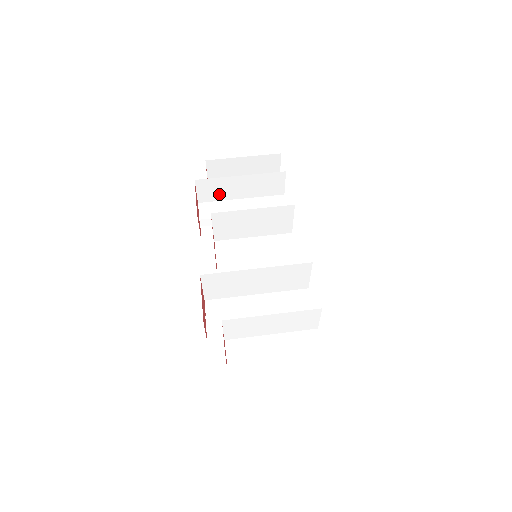
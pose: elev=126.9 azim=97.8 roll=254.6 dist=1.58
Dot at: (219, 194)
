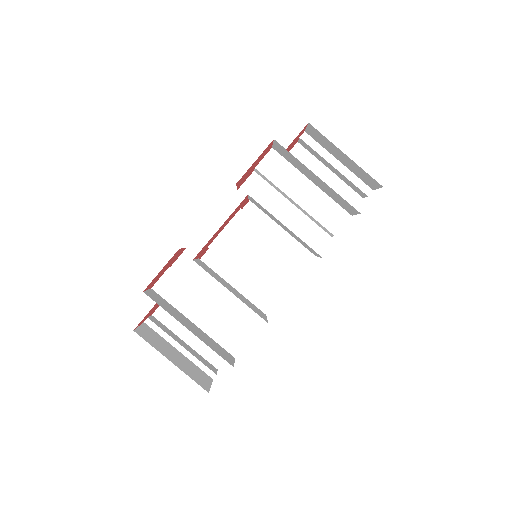
Dot at: (293, 162)
